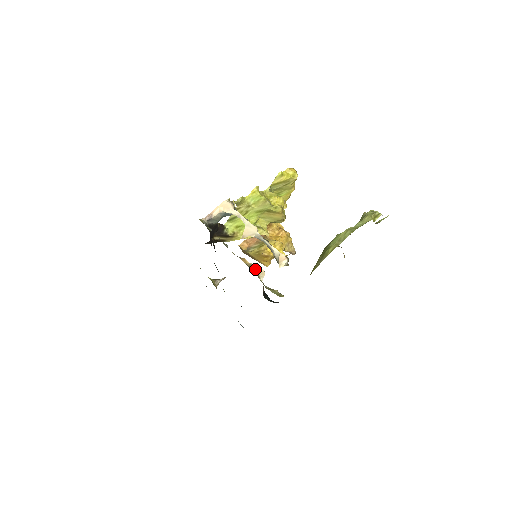
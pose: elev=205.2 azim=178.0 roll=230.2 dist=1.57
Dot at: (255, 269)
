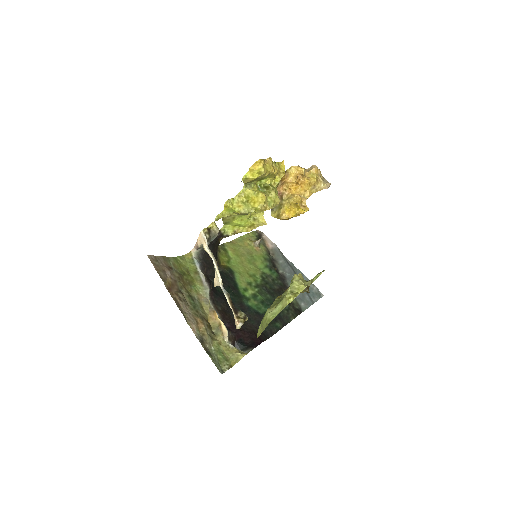
Dot at: (221, 329)
